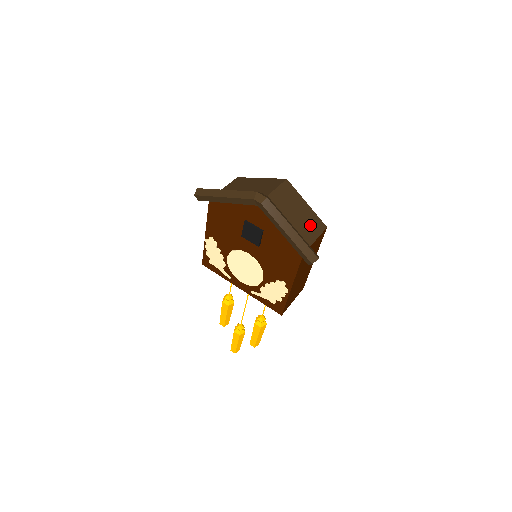
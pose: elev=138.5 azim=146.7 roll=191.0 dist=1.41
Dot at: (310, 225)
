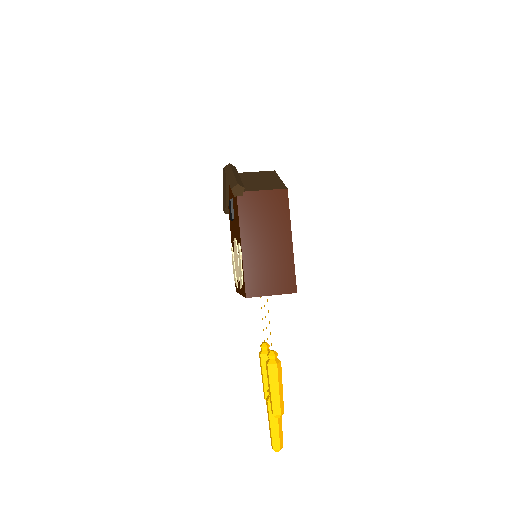
Dot at: (268, 185)
